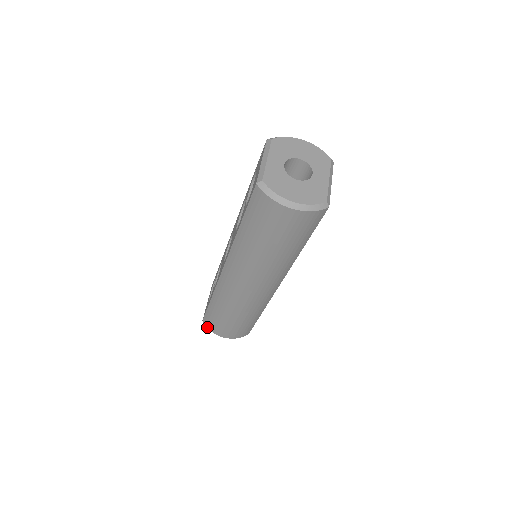
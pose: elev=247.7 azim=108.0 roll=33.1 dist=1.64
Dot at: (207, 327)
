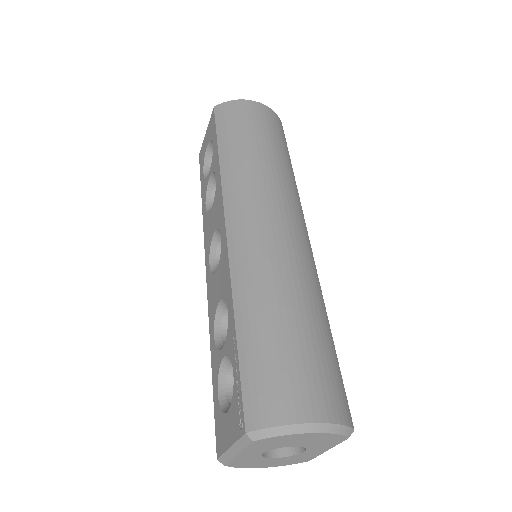
Dot at: occluded
